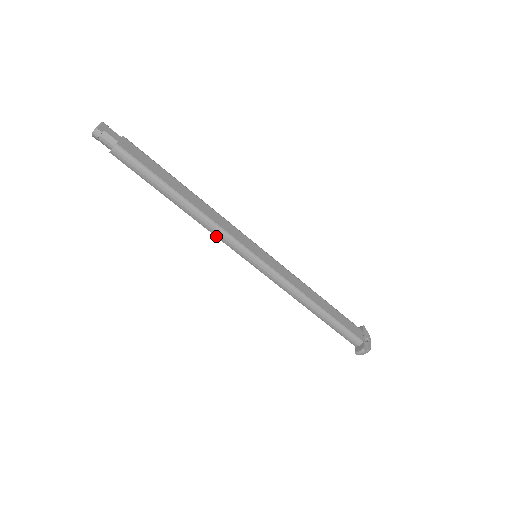
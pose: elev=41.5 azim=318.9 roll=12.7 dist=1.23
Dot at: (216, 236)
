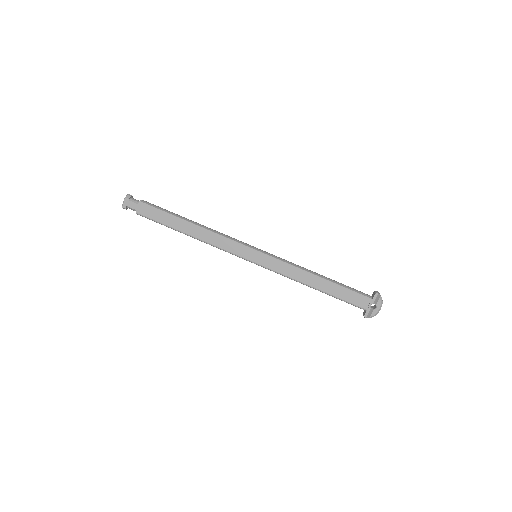
Dot at: occluded
